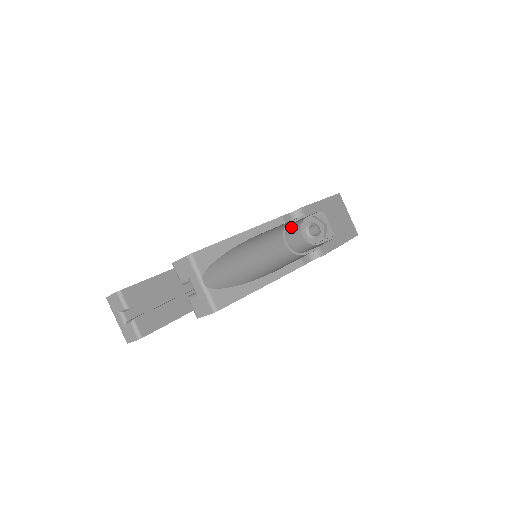
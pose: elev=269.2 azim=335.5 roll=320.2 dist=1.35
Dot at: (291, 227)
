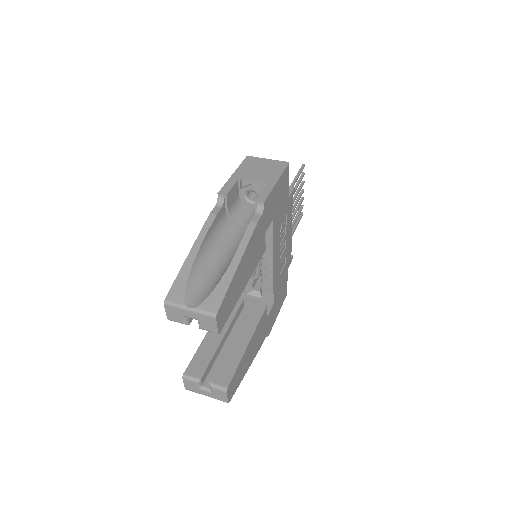
Dot at: (234, 212)
